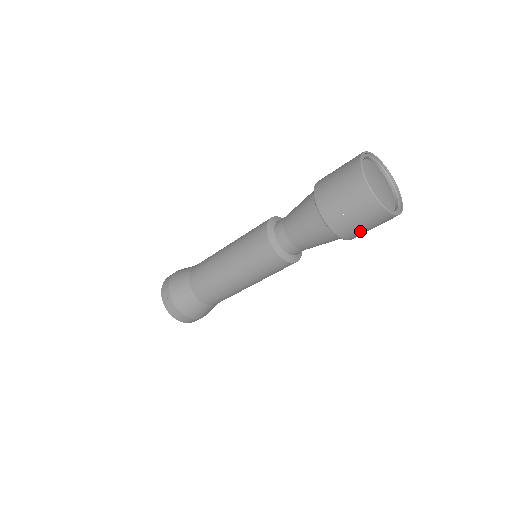
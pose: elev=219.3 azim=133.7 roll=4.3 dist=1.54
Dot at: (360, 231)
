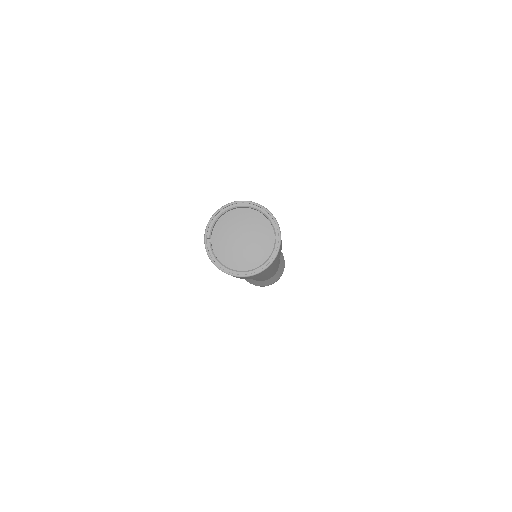
Dot at: (258, 276)
